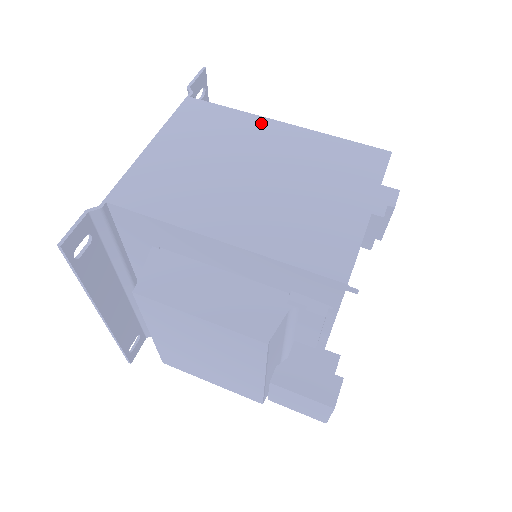
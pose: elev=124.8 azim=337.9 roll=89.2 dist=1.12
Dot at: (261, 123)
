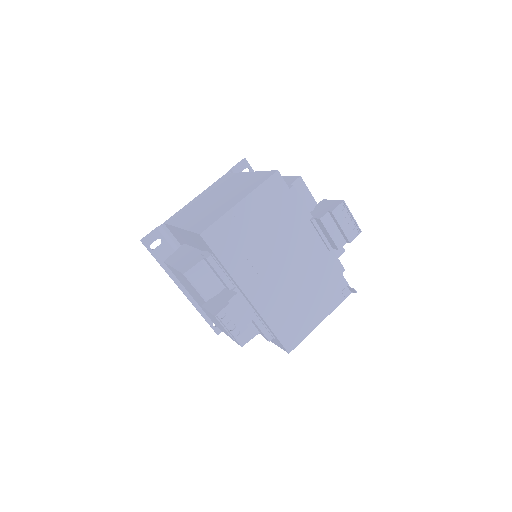
Dot at: (240, 175)
